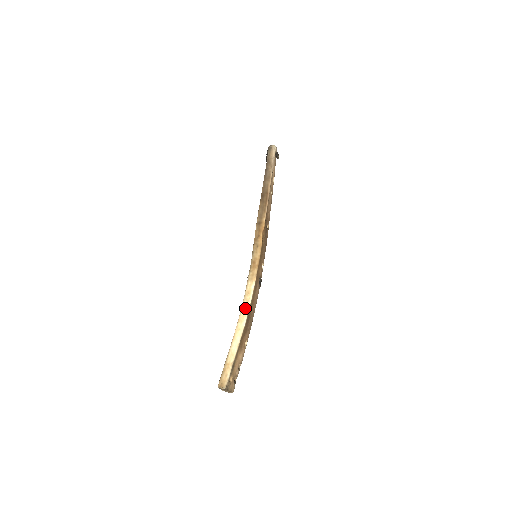
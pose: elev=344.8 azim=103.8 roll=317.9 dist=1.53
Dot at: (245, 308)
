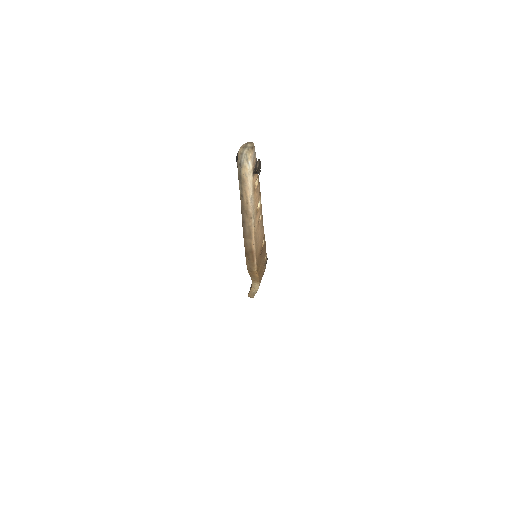
Dot at: (255, 287)
